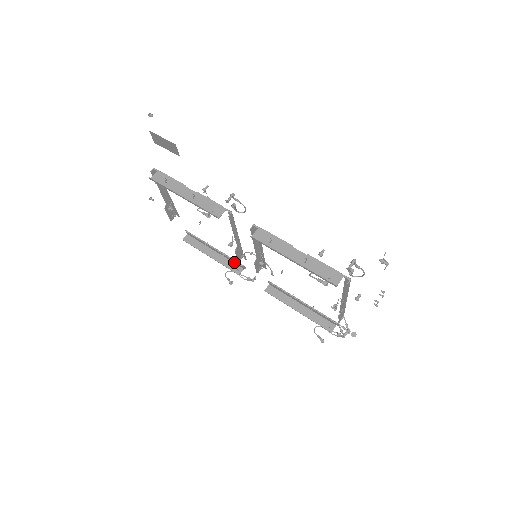
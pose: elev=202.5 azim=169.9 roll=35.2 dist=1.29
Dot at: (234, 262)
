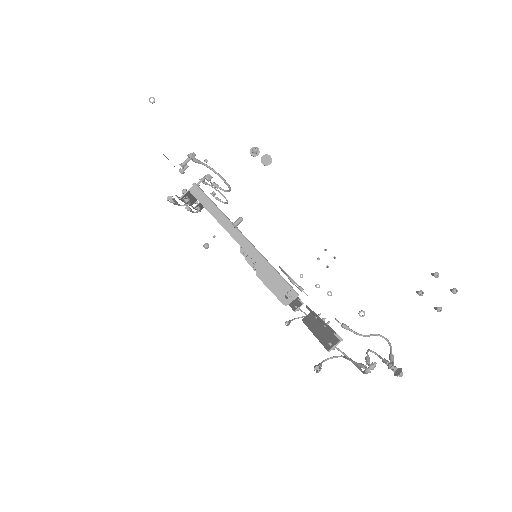
Dot at: (298, 300)
